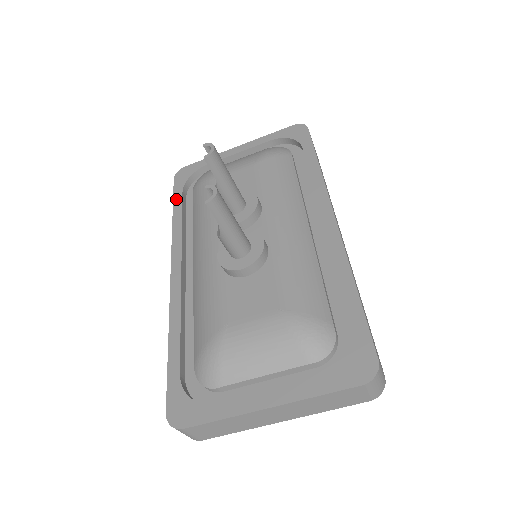
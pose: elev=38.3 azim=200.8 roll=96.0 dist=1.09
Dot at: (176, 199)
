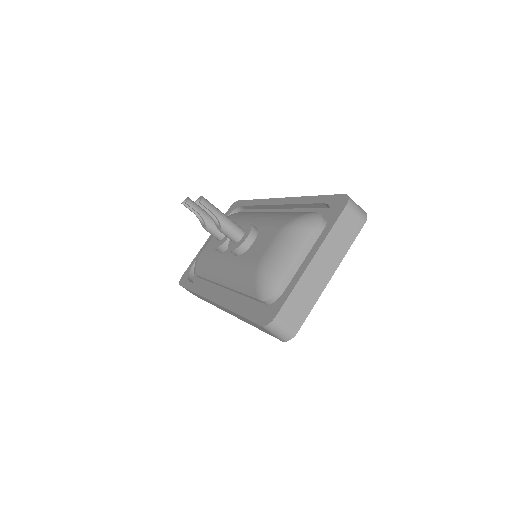
Dot at: (188, 286)
